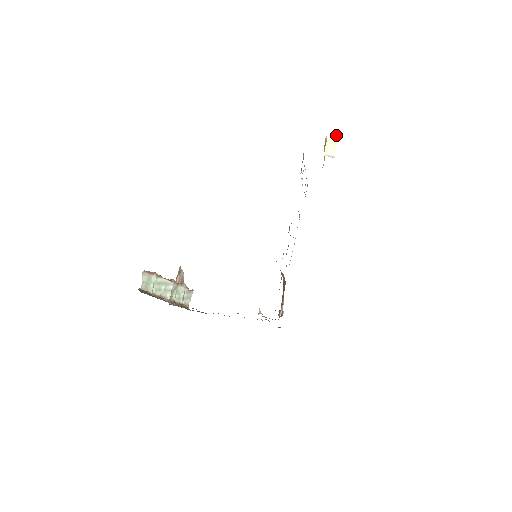
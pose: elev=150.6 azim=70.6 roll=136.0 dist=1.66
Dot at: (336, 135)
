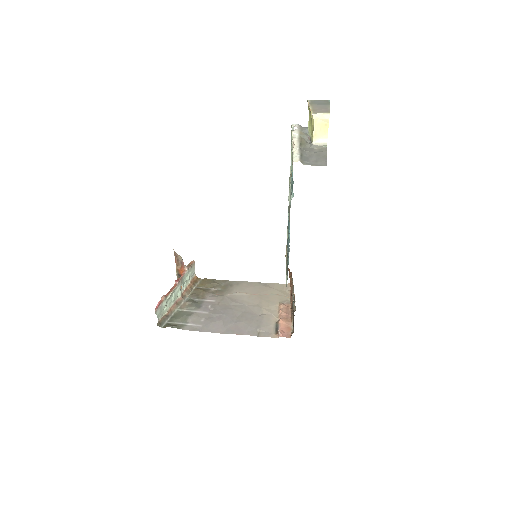
Dot at: (326, 114)
